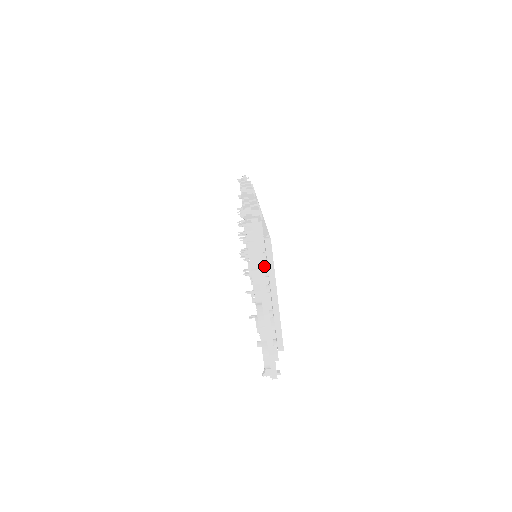
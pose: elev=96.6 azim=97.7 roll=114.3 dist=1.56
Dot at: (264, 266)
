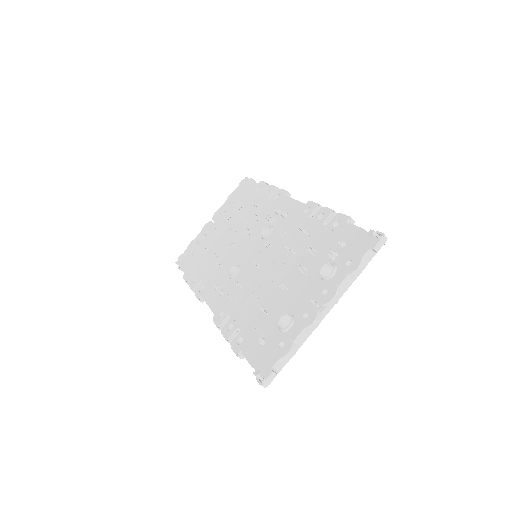
Dot at: occluded
